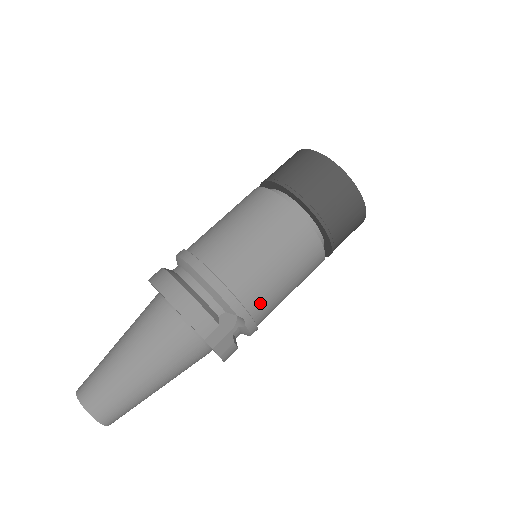
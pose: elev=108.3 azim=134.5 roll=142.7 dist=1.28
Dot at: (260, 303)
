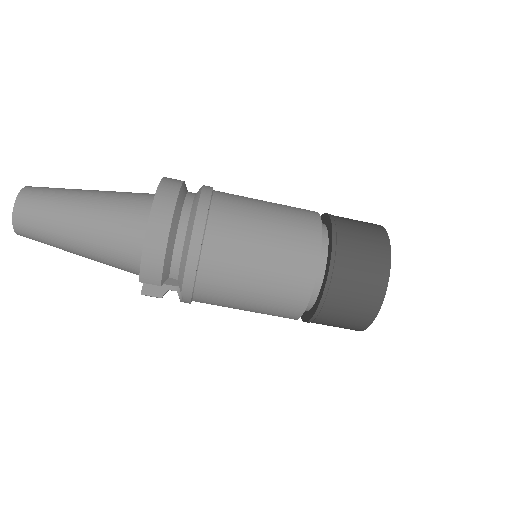
Dot at: (208, 300)
